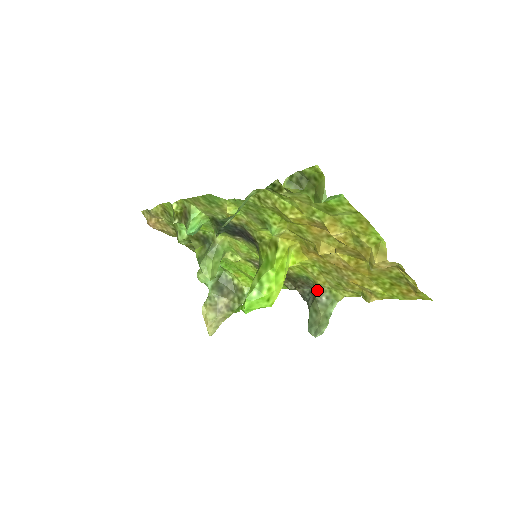
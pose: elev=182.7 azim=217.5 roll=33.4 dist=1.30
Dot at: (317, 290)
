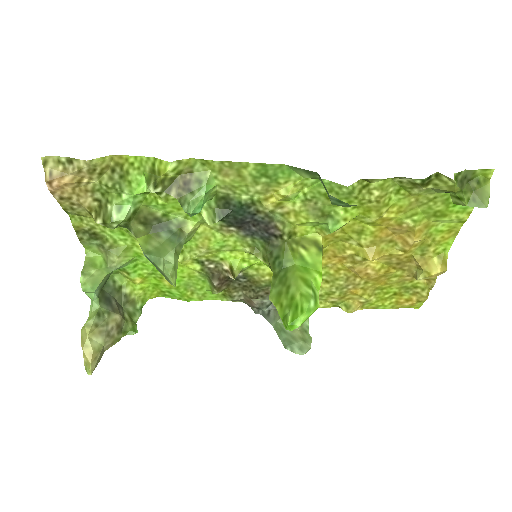
Dot at: occluded
